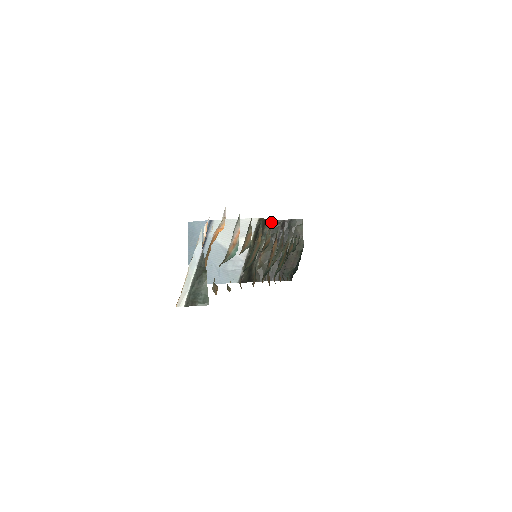
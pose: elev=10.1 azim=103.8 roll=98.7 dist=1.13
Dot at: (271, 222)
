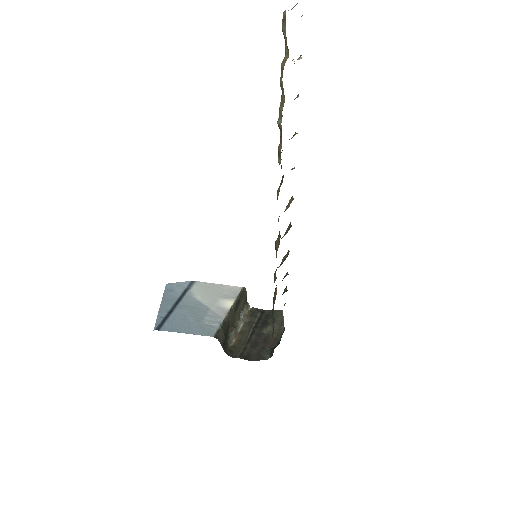
Dot at: (250, 309)
